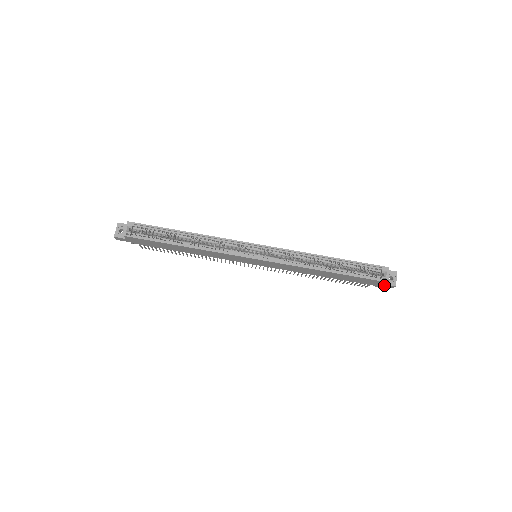
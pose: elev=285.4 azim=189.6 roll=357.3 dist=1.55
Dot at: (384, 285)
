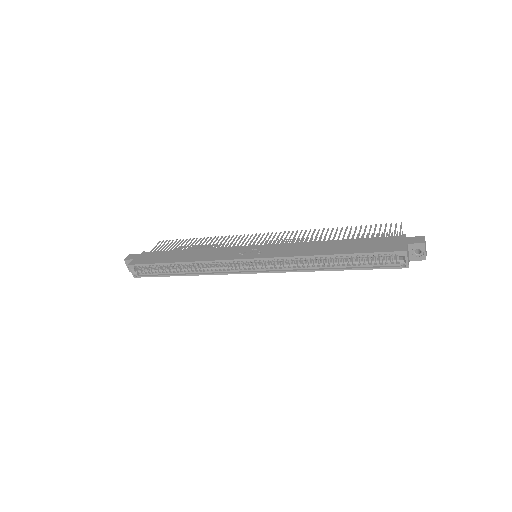
Dot at: (412, 258)
